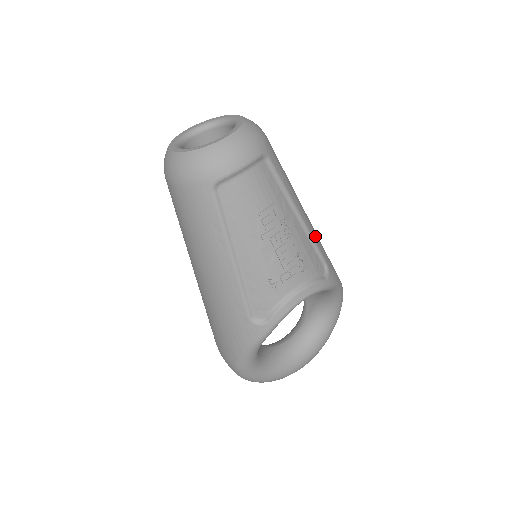
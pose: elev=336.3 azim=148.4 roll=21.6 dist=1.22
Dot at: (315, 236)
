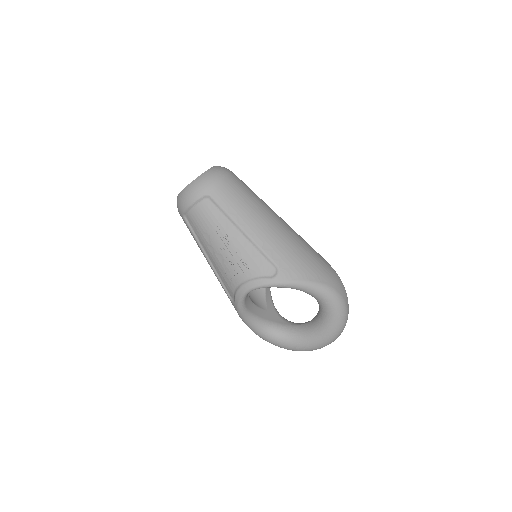
Dot at: (267, 246)
